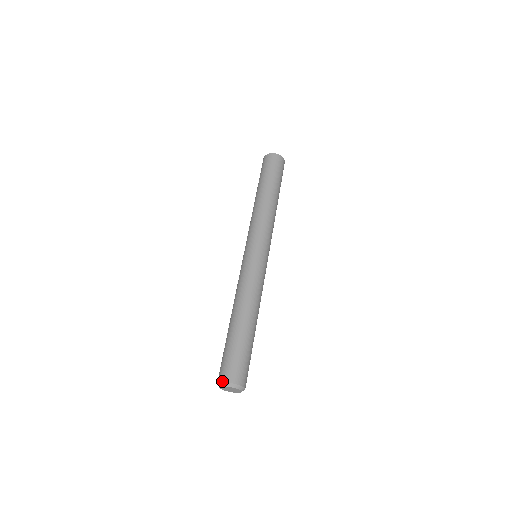
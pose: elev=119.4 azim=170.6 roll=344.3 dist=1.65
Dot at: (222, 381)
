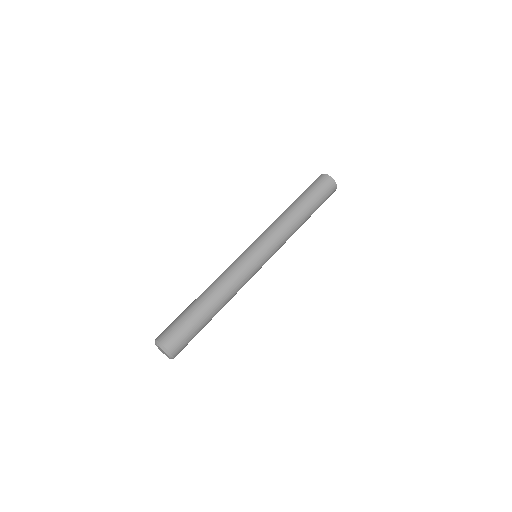
Dot at: (156, 339)
